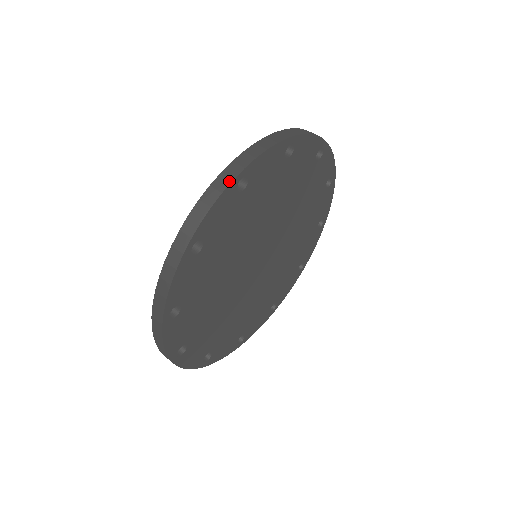
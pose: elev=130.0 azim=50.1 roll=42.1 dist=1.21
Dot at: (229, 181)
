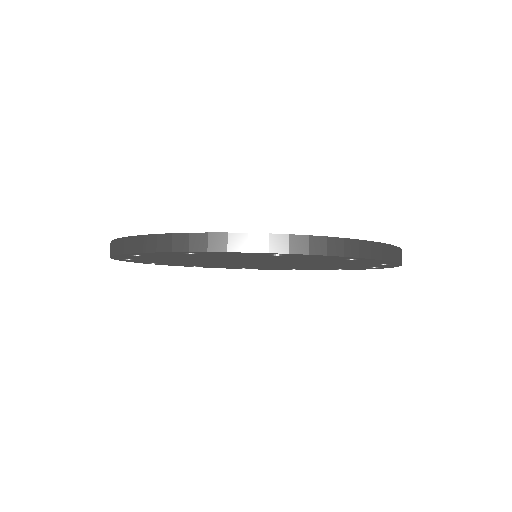
Dot at: (265, 250)
